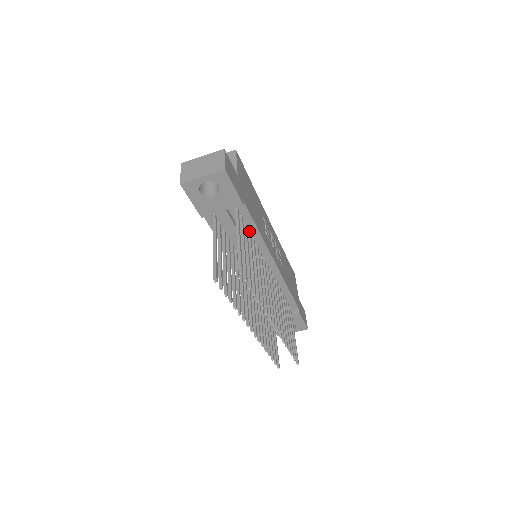
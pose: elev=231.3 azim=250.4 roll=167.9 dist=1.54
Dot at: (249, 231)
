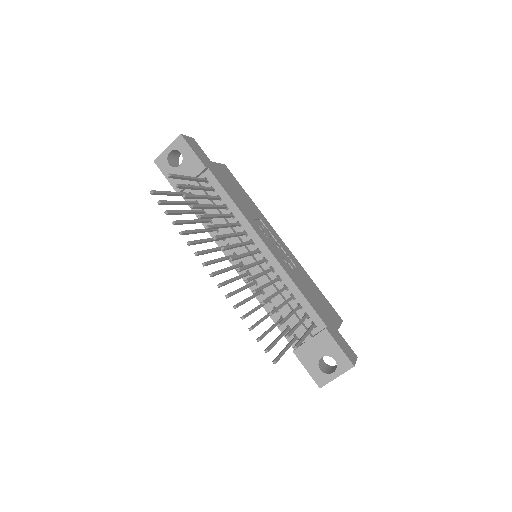
Dot at: (225, 205)
